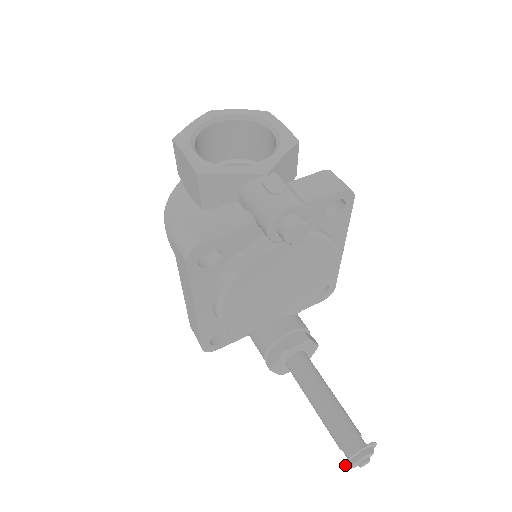
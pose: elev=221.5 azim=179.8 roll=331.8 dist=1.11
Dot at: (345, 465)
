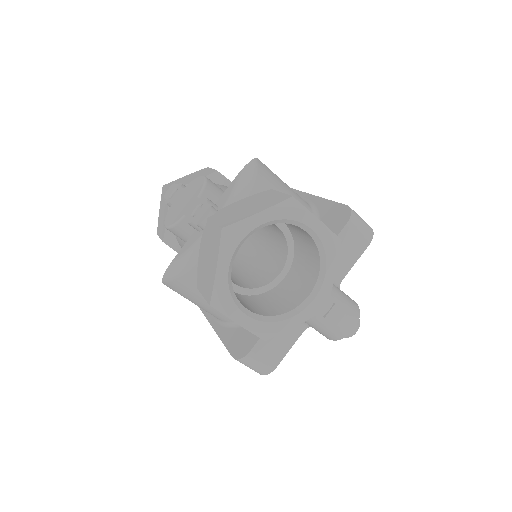
Dot at: occluded
